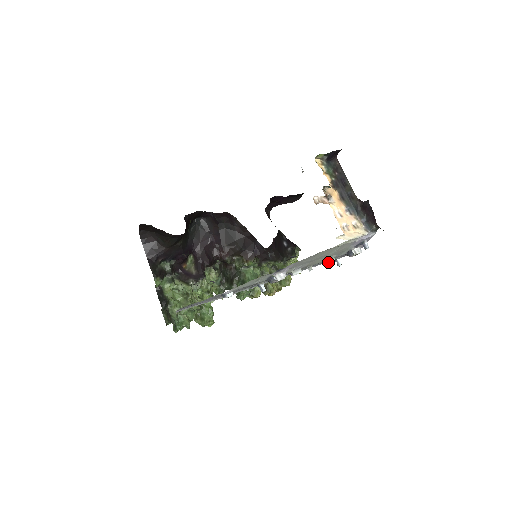
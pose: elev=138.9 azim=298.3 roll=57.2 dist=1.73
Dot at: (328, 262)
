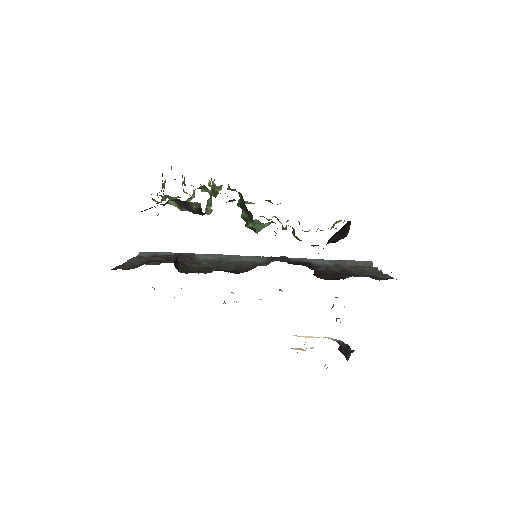
Dot at: occluded
